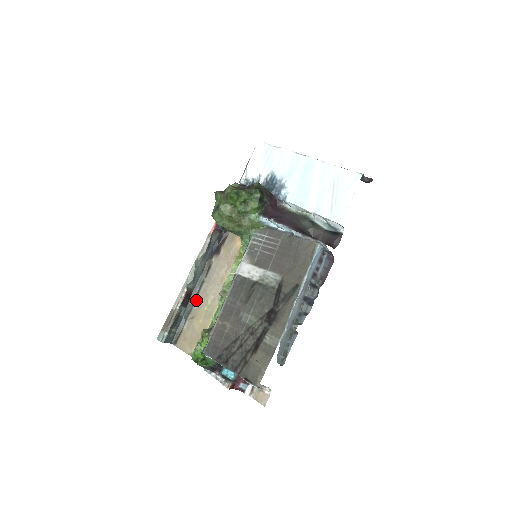
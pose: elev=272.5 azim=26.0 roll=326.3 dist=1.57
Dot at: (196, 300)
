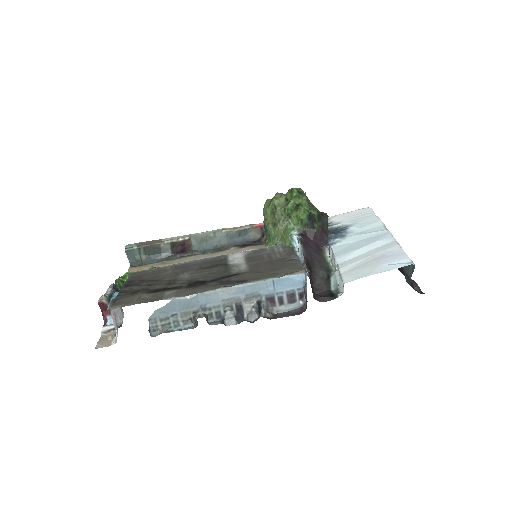
Dot at: (184, 257)
